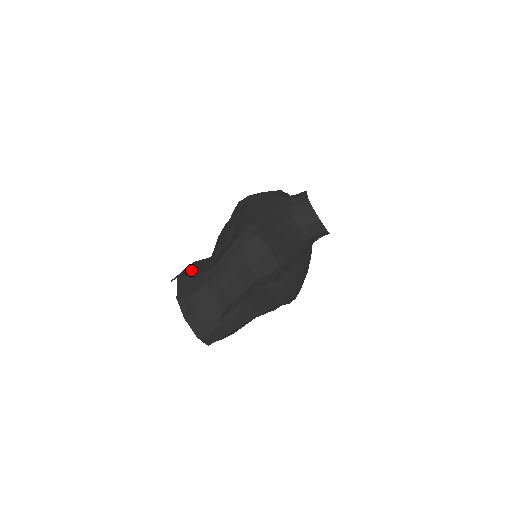
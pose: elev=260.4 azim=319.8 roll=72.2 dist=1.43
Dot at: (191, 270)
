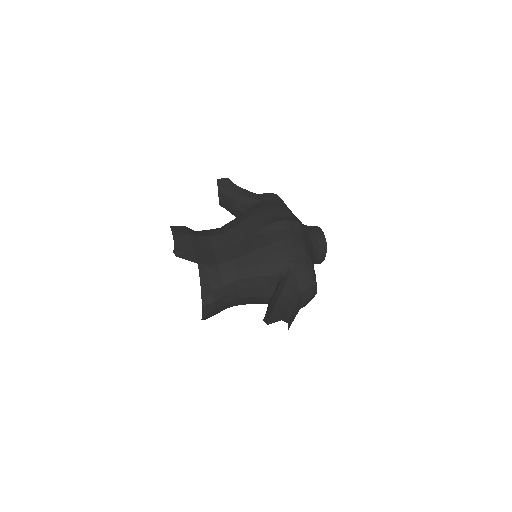
Dot at: (202, 253)
